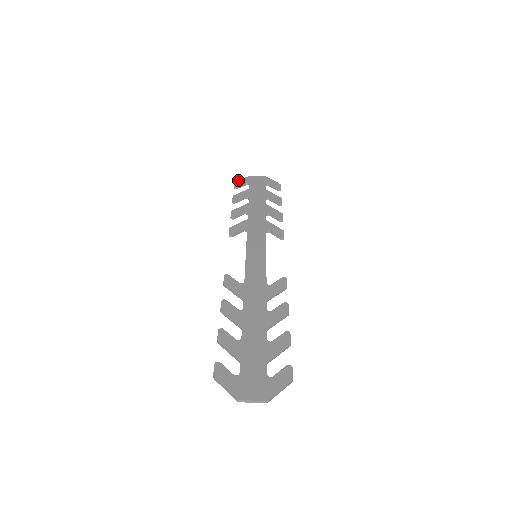
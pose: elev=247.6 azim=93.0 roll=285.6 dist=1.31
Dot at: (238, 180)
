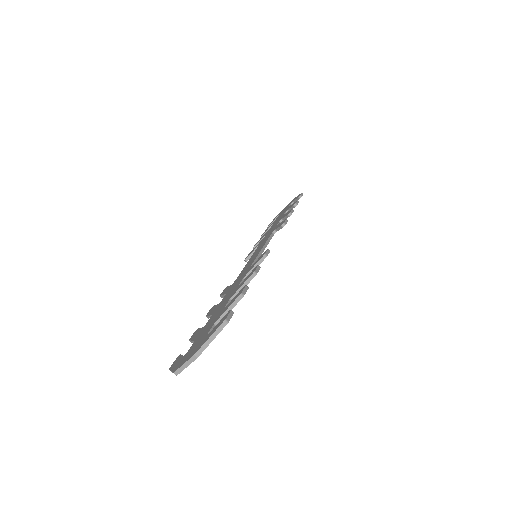
Dot at: occluded
